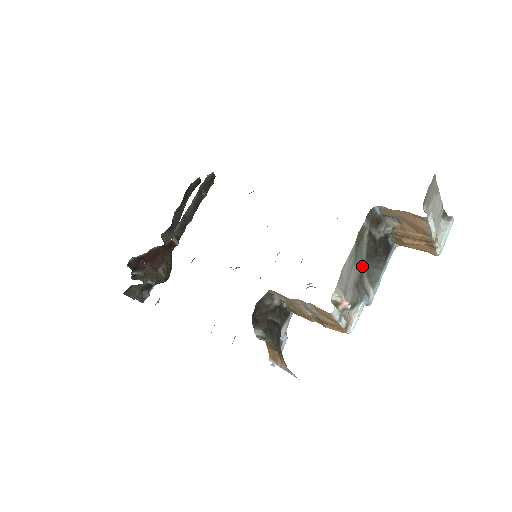
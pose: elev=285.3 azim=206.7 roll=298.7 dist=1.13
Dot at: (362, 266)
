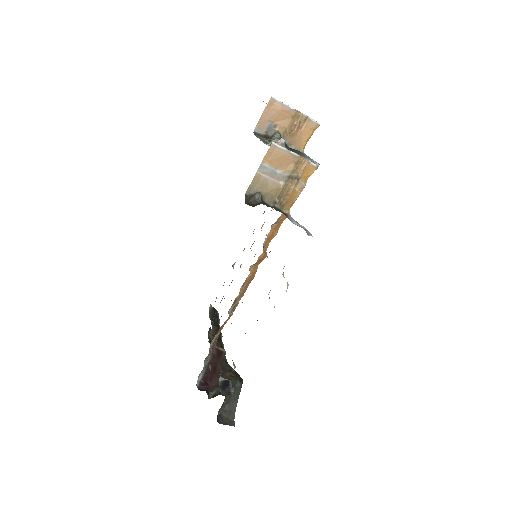
Dot at: occluded
